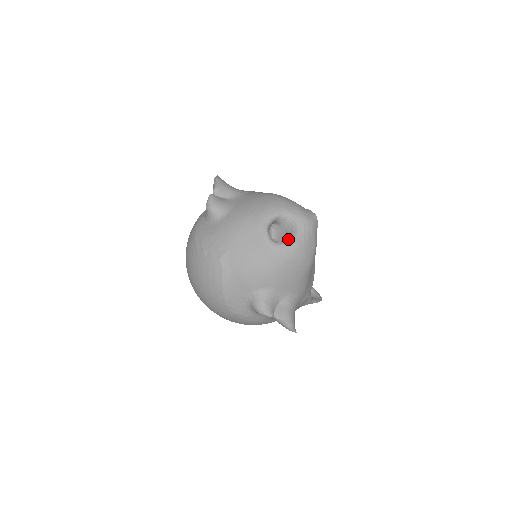
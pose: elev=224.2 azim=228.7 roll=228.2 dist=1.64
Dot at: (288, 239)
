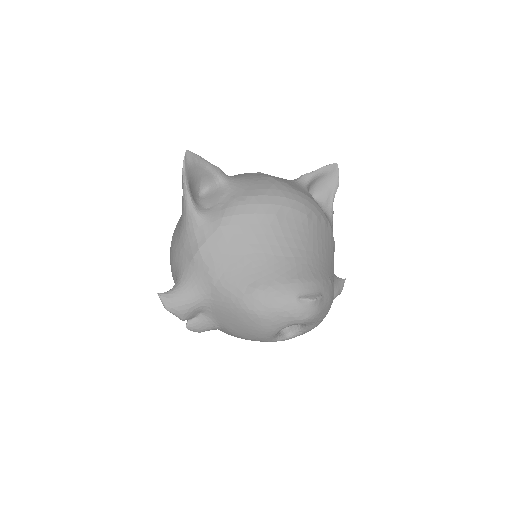
Dot at: (303, 328)
